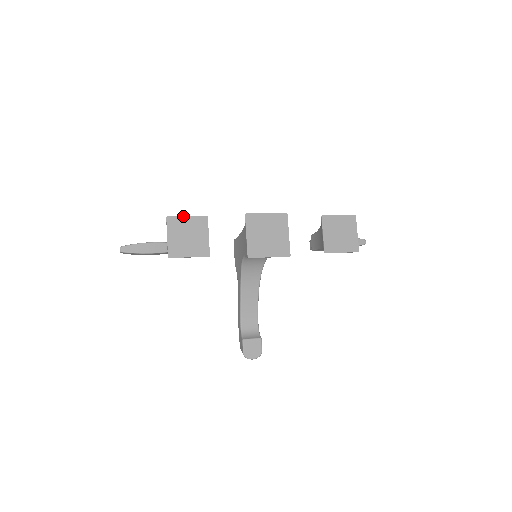
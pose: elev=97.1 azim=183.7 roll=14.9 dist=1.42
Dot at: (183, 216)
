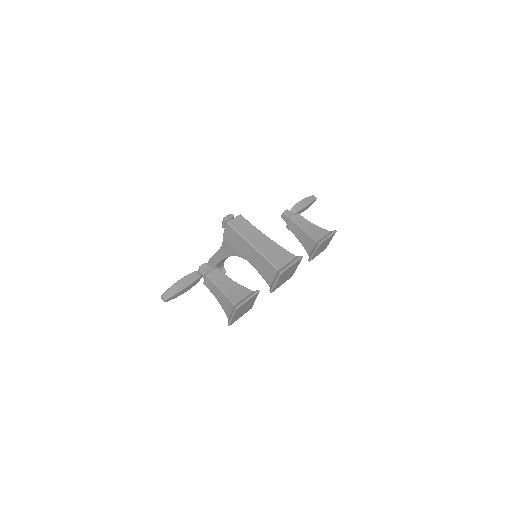
Dot at: (246, 302)
